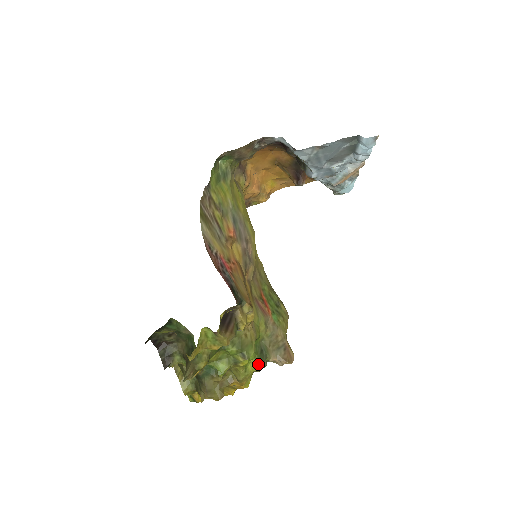
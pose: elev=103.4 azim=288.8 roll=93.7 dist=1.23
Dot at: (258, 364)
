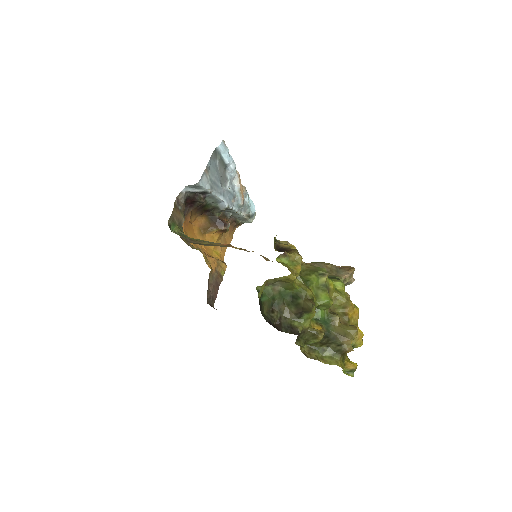
Dot at: (339, 281)
